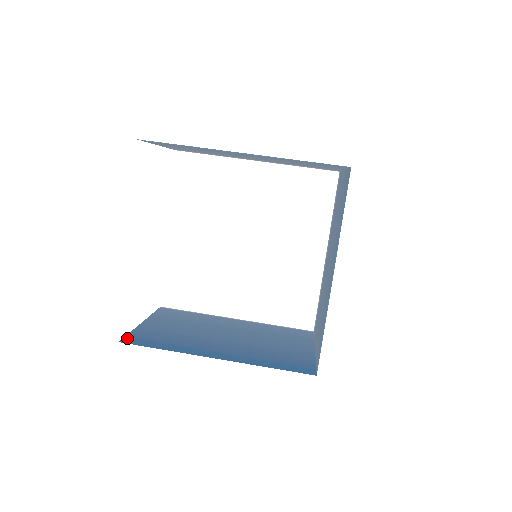
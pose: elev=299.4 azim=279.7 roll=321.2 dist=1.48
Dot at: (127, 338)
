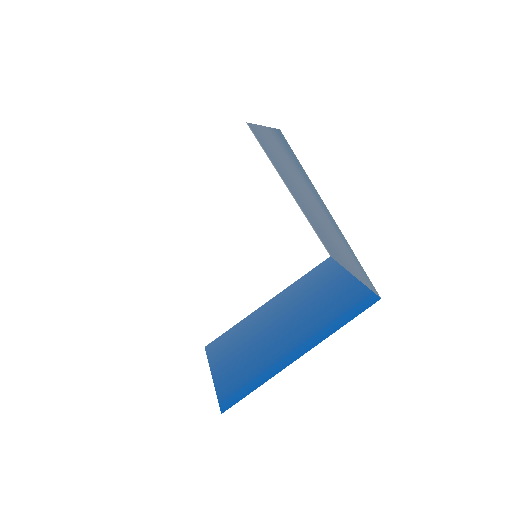
Dot at: (222, 404)
